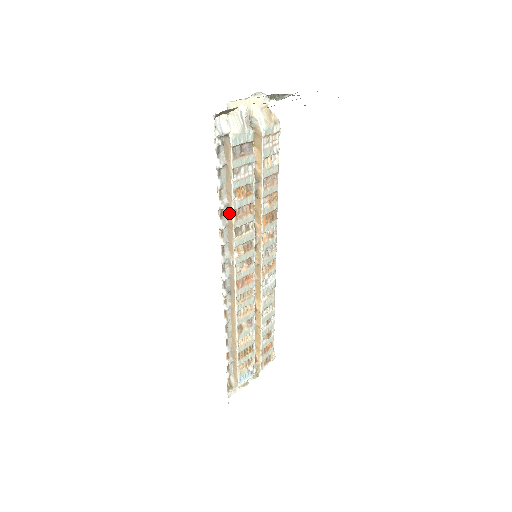
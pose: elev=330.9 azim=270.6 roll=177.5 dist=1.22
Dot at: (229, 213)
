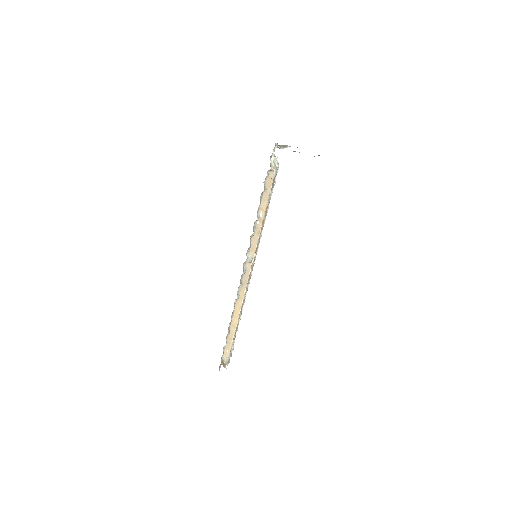
Dot at: (259, 224)
